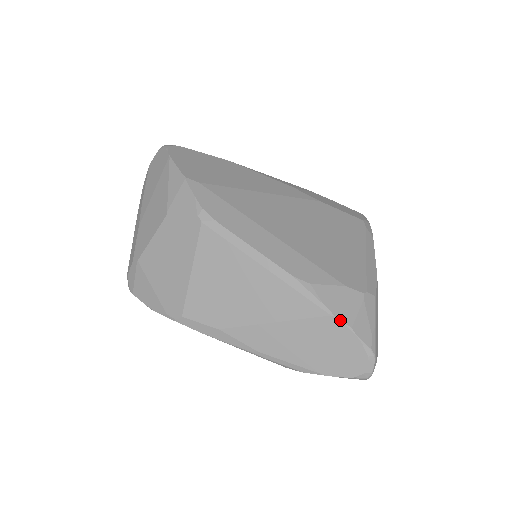
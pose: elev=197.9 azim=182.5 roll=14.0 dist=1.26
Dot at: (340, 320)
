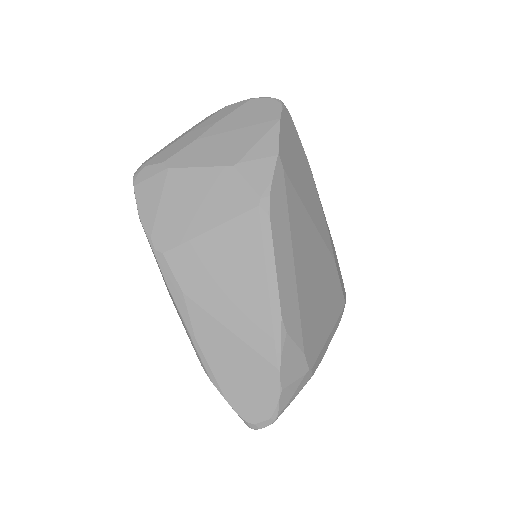
Dot at: (280, 378)
